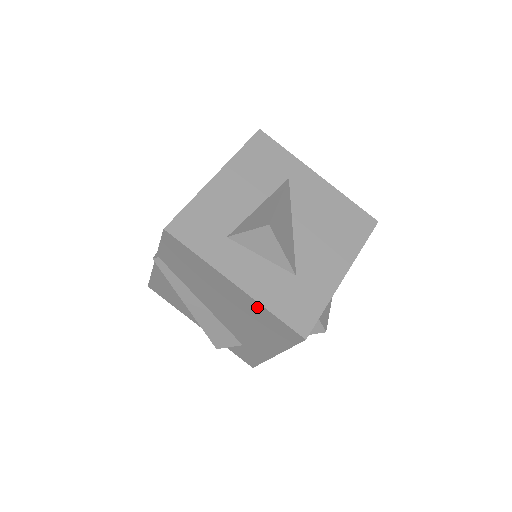
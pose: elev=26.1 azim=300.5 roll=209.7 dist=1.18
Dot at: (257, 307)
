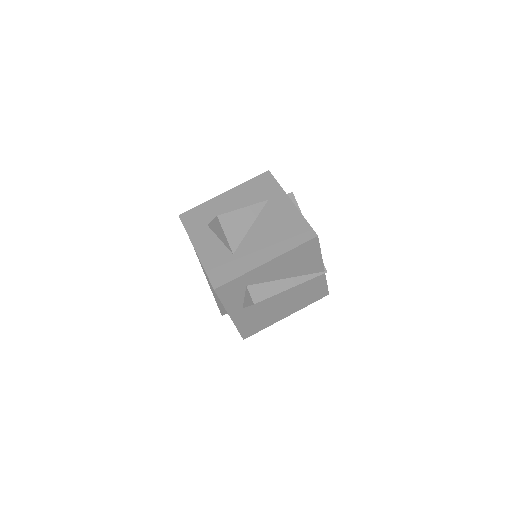
Dot at: occluded
